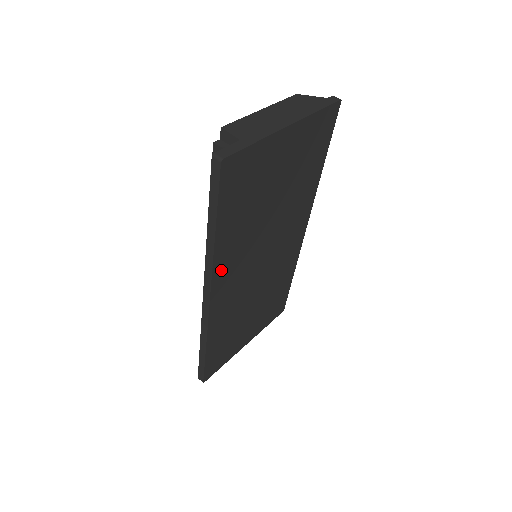
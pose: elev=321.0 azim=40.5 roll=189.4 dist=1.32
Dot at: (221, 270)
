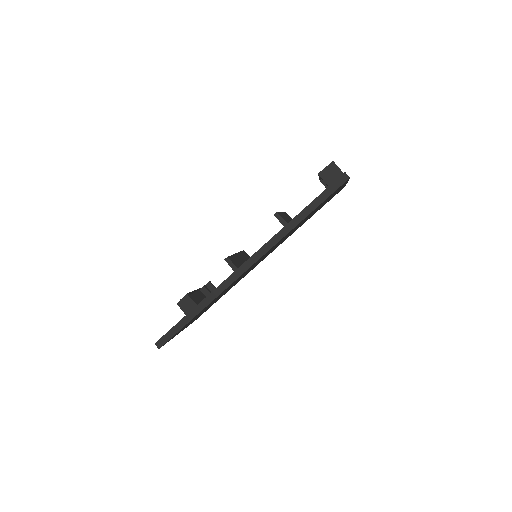
Dot at: (271, 248)
